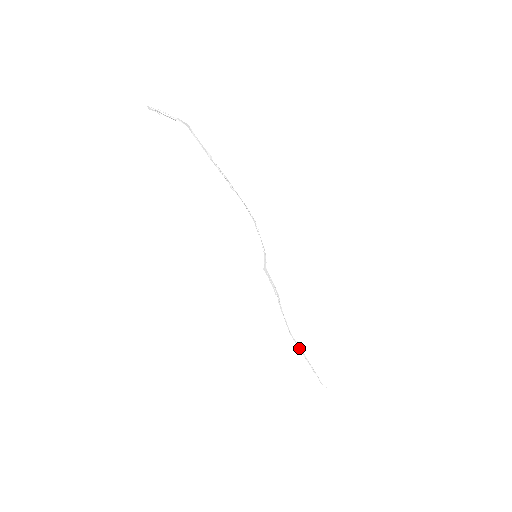
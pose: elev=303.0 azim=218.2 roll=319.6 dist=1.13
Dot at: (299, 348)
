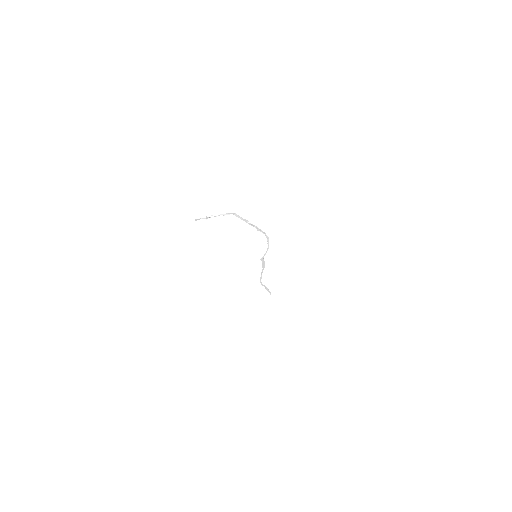
Dot at: occluded
